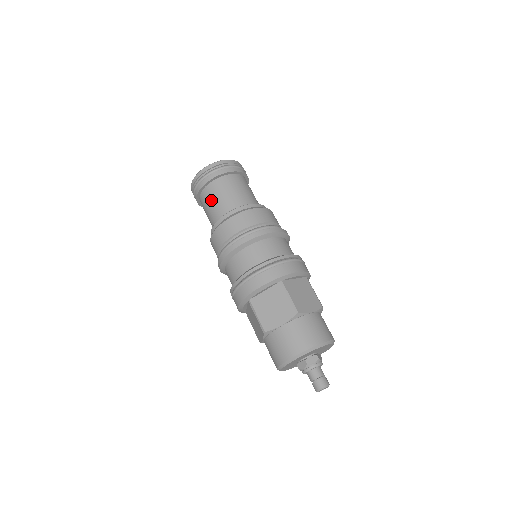
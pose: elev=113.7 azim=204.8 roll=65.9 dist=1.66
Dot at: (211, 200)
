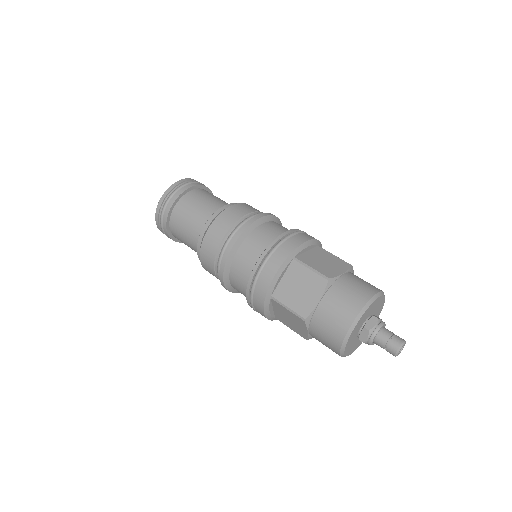
Dot at: (200, 200)
